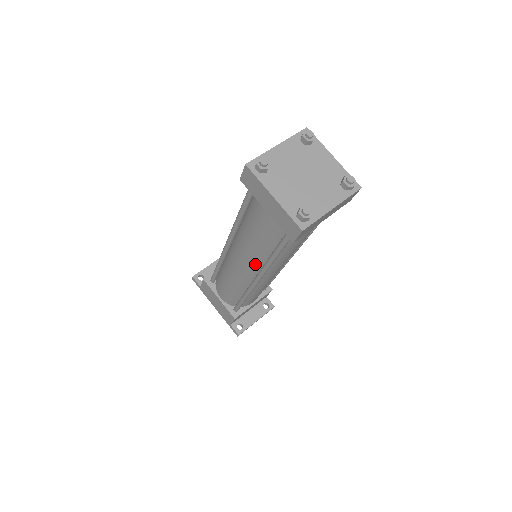
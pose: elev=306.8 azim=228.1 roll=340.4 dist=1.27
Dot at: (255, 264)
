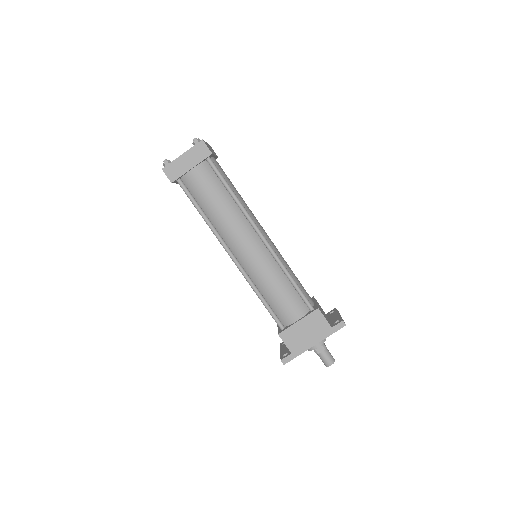
Dot at: (244, 225)
